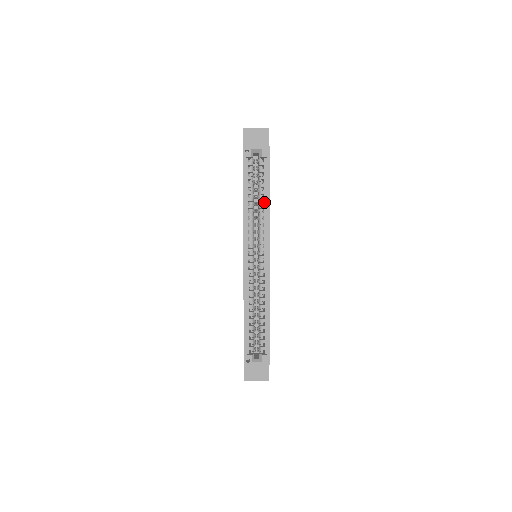
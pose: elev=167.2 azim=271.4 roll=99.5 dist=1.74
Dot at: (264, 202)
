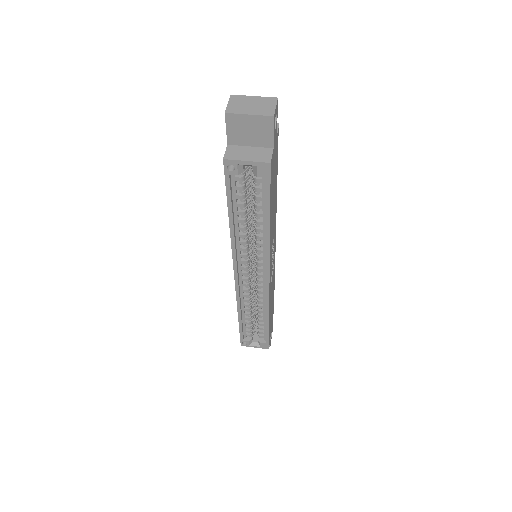
Dot at: (262, 226)
